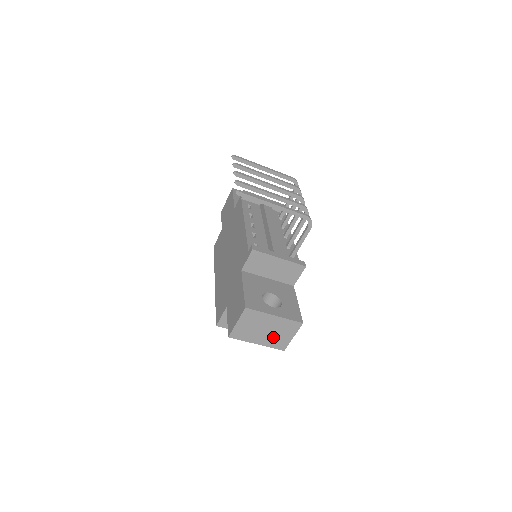
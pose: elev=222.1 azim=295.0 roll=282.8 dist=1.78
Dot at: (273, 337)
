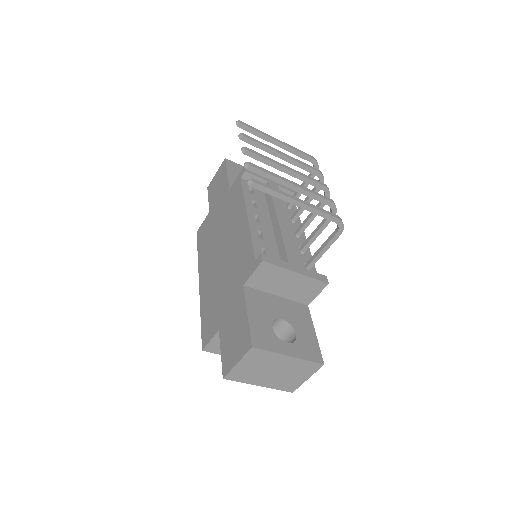
Dot at: (282, 379)
